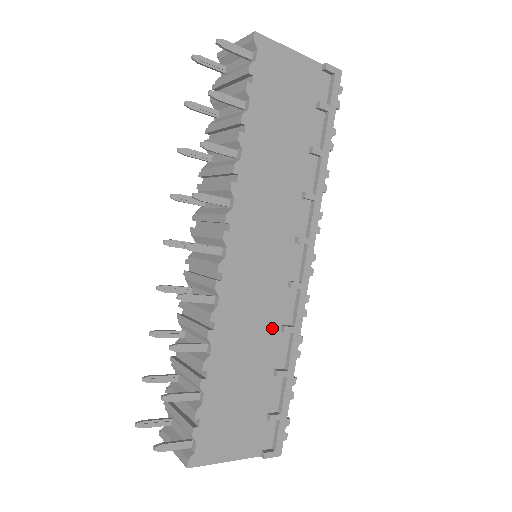
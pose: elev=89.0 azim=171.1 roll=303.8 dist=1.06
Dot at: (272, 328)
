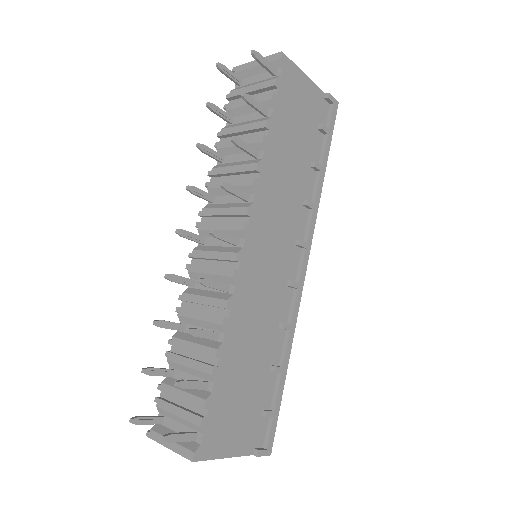
Dot at: (272, 324)
